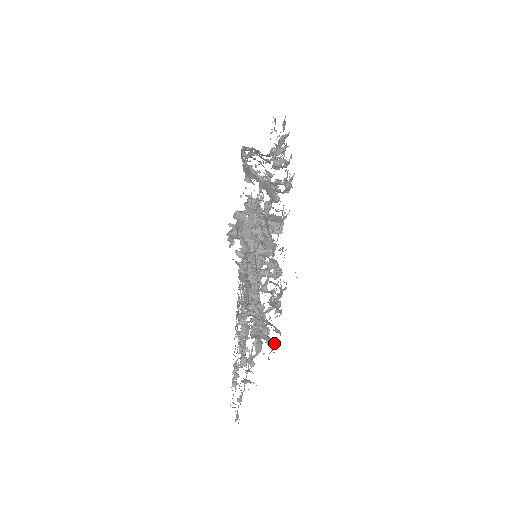
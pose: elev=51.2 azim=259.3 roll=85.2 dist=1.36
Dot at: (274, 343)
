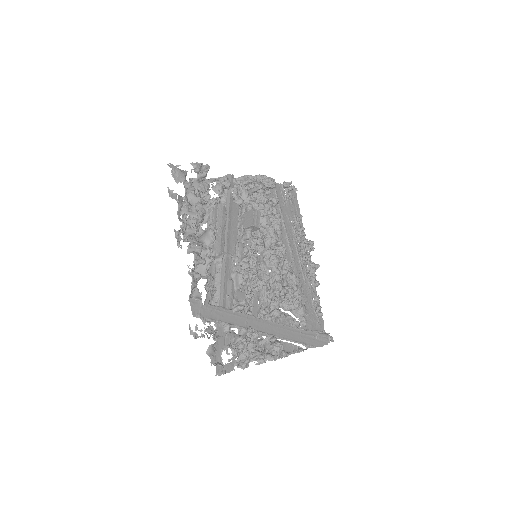
Dot at: (271, 358)
